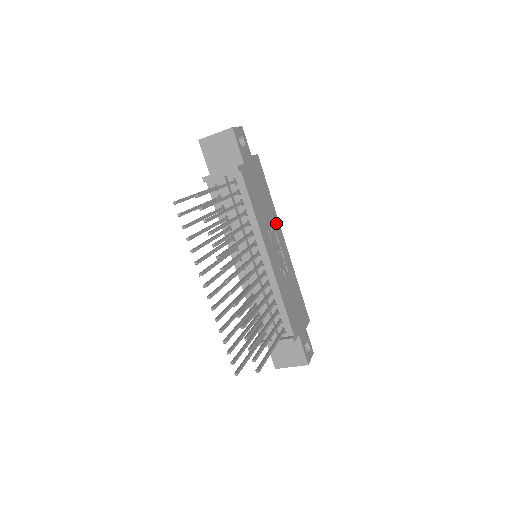
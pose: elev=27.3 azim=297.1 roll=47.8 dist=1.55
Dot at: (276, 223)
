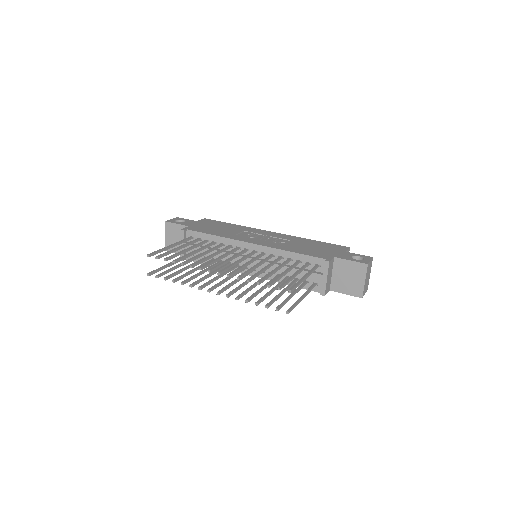
Dot at: (252, 230)
